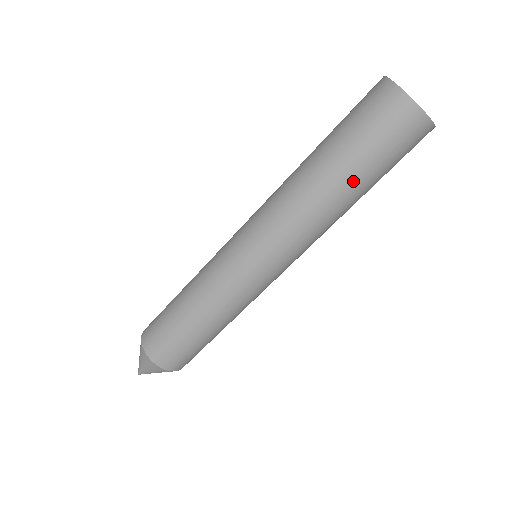
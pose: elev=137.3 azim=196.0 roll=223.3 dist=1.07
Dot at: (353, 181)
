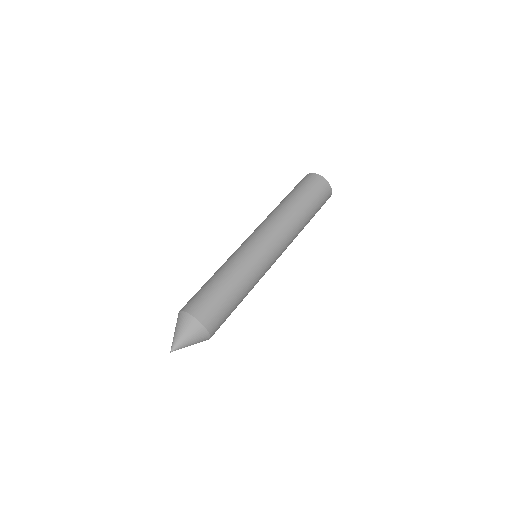
Dot at: (308, 210)
